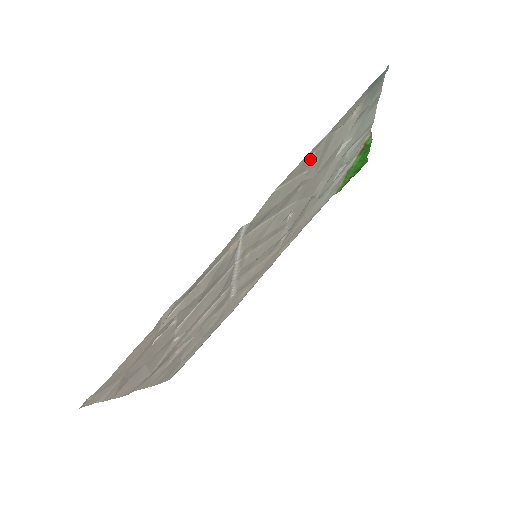
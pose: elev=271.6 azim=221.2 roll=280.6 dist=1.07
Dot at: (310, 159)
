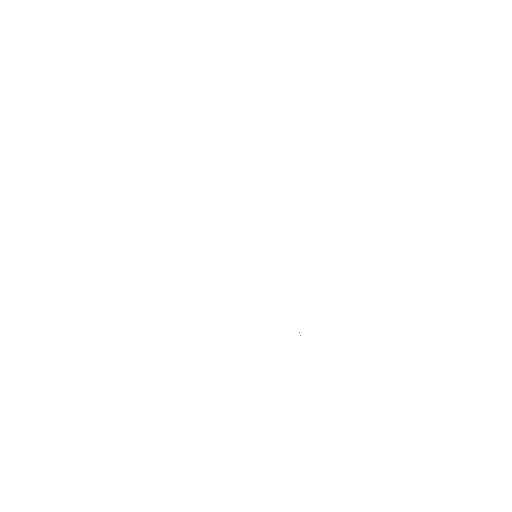
Dot at: occluded
